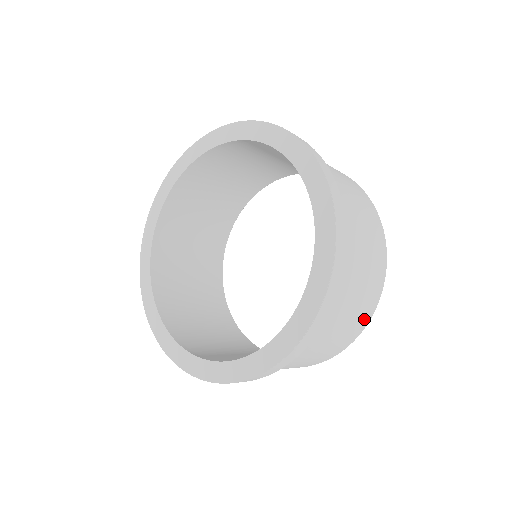
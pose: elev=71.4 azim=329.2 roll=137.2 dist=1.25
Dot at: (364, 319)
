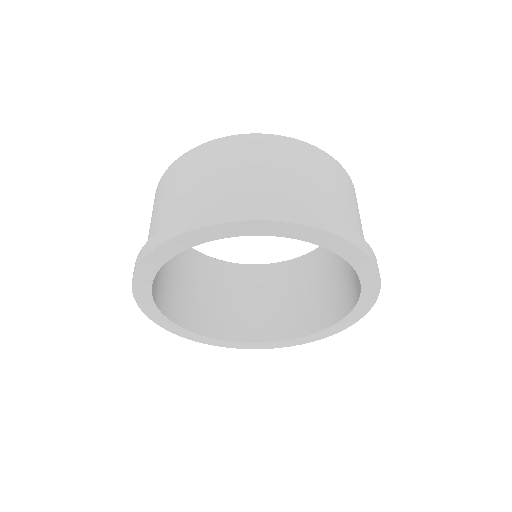
Dot at: occluded
